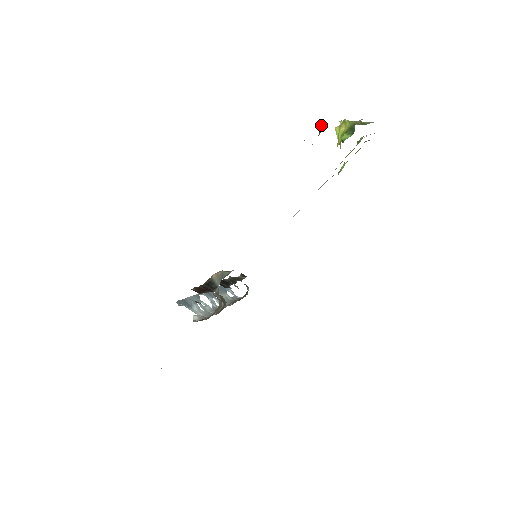
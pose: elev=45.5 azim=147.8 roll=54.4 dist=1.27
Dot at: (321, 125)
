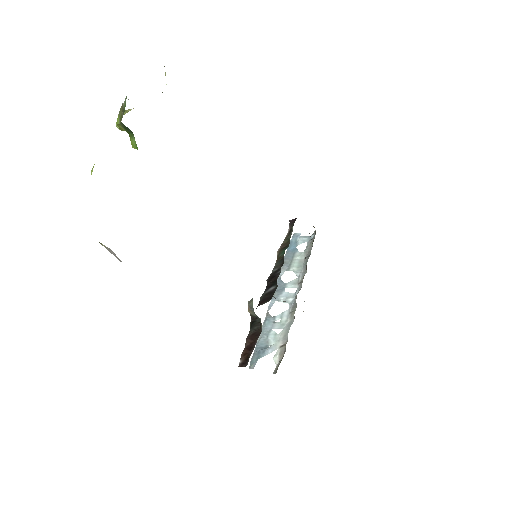
Dot at: occluded
